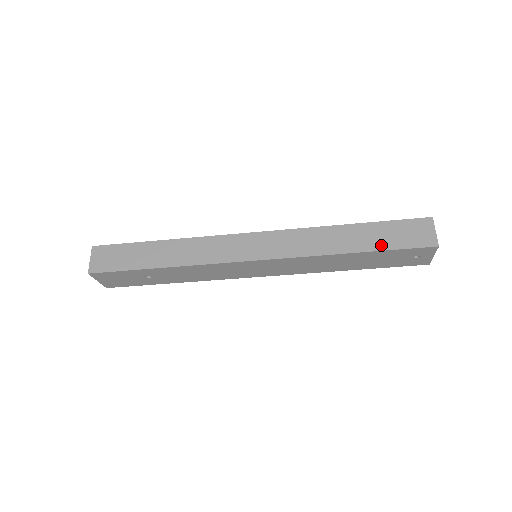
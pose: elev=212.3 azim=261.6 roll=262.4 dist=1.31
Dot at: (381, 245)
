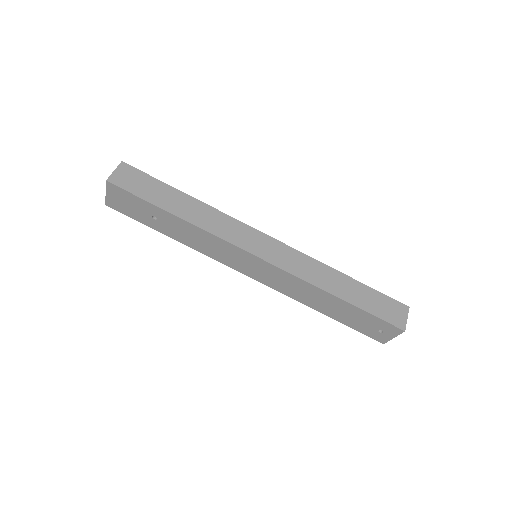
Dot at: (363, 305)
